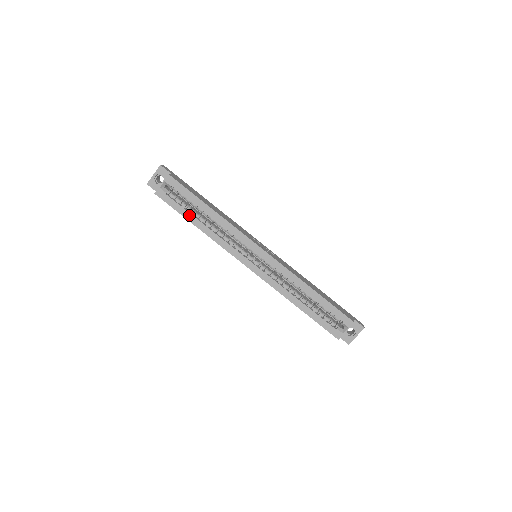
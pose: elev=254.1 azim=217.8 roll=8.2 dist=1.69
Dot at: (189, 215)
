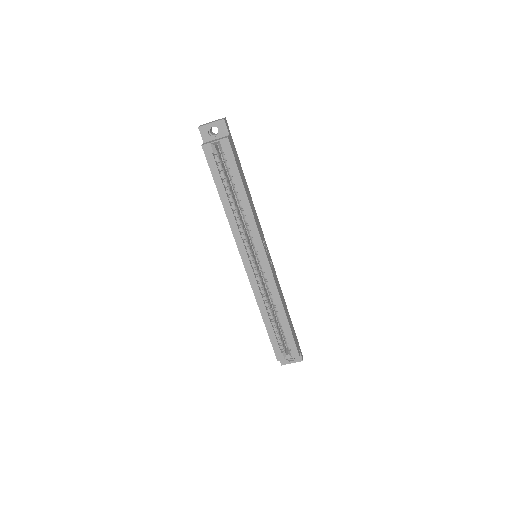
Dot at: (222, 187)
